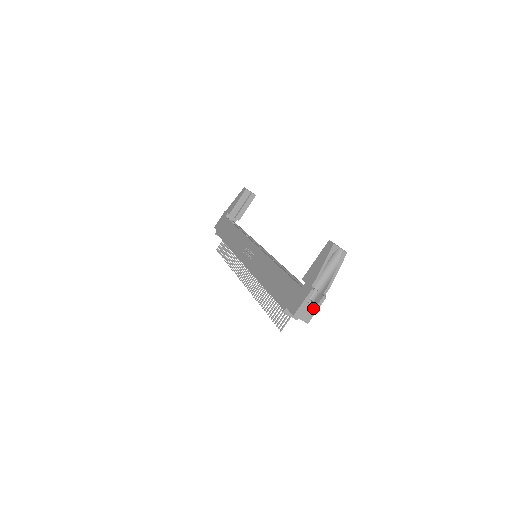
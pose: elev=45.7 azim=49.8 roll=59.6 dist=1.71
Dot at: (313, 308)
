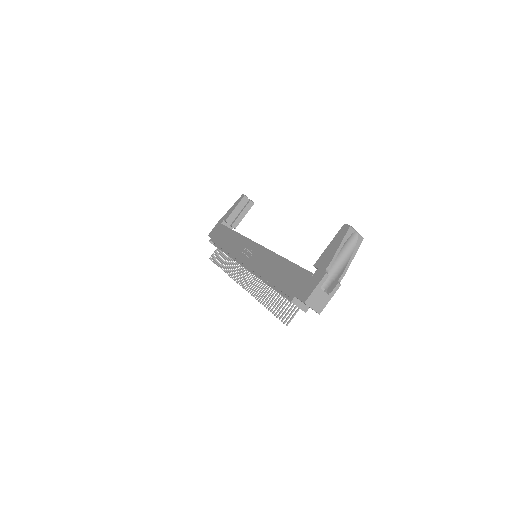
Dot at: (326, 296)
